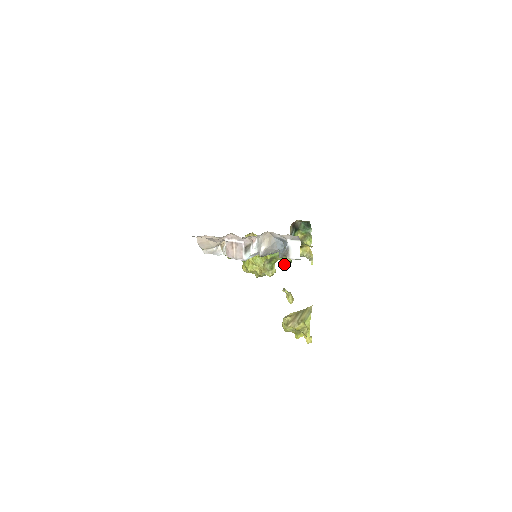
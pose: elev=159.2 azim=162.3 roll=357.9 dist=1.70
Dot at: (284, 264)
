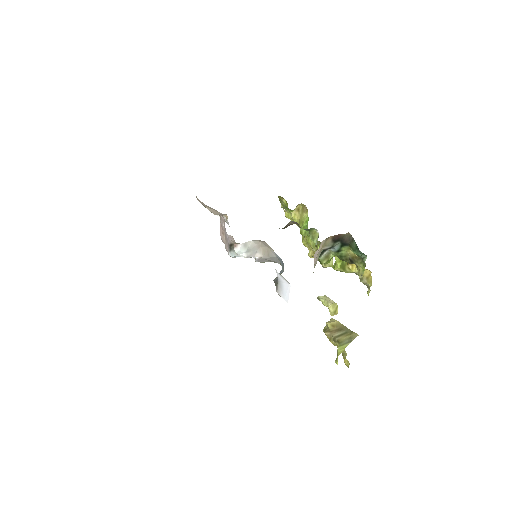
Dot at: occluded
